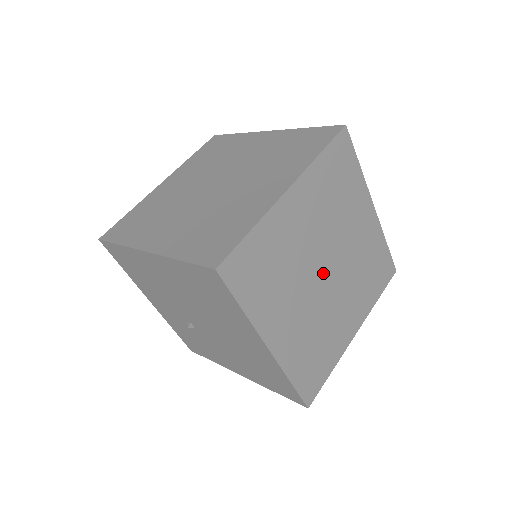
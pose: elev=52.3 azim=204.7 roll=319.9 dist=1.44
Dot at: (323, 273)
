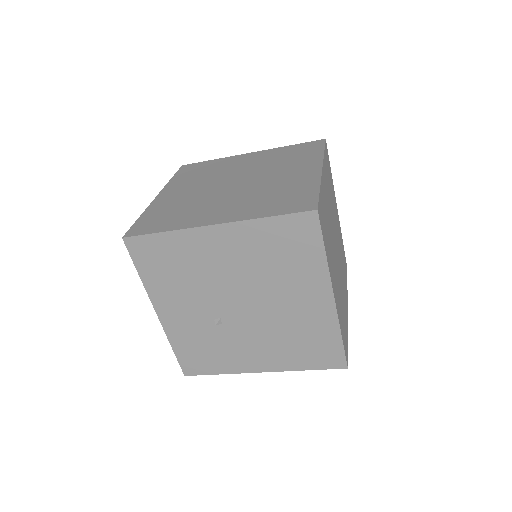
Dot at: (336, 248)
